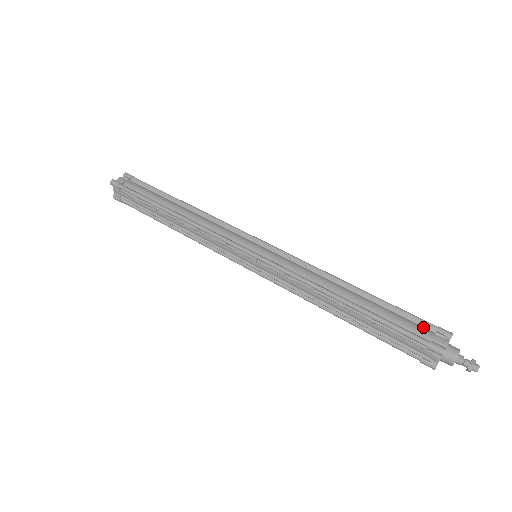
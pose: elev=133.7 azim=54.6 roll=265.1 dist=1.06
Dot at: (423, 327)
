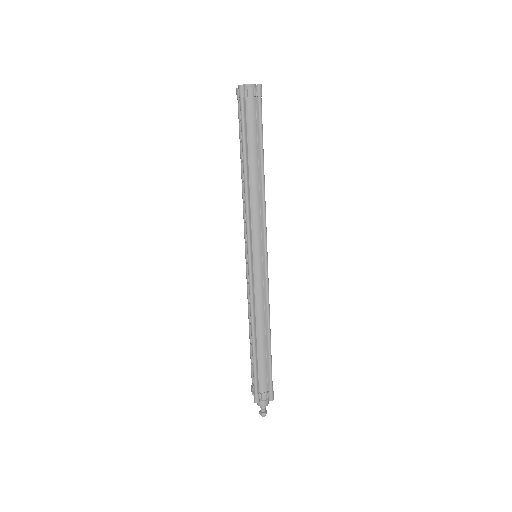
Dot at: (267, 384)
